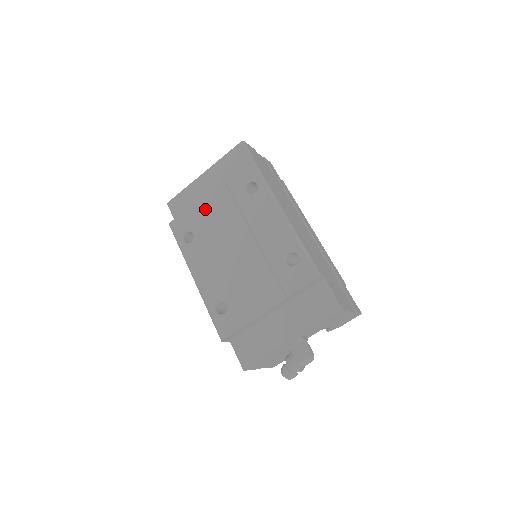
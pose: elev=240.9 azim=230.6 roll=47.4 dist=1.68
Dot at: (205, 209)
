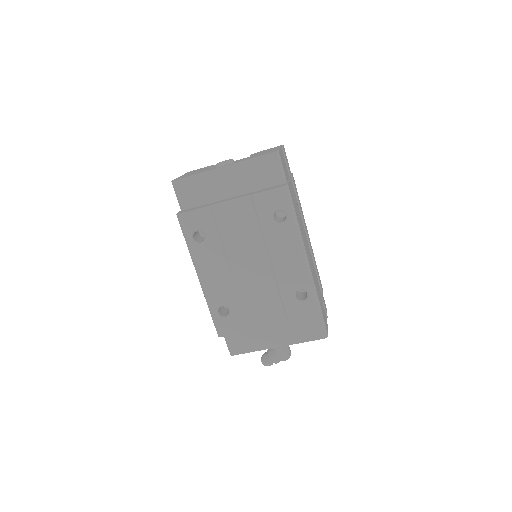
Dot at: (223, 216)
